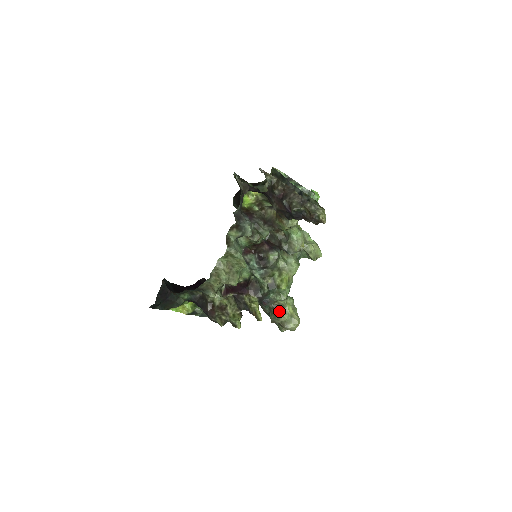
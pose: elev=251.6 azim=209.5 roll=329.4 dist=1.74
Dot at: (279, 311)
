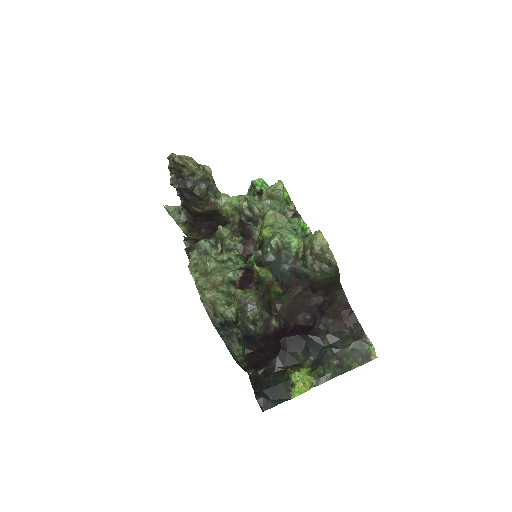
Dot at: (304, 254)
